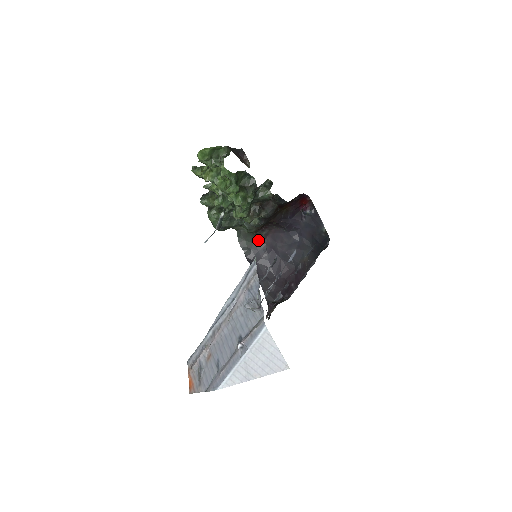
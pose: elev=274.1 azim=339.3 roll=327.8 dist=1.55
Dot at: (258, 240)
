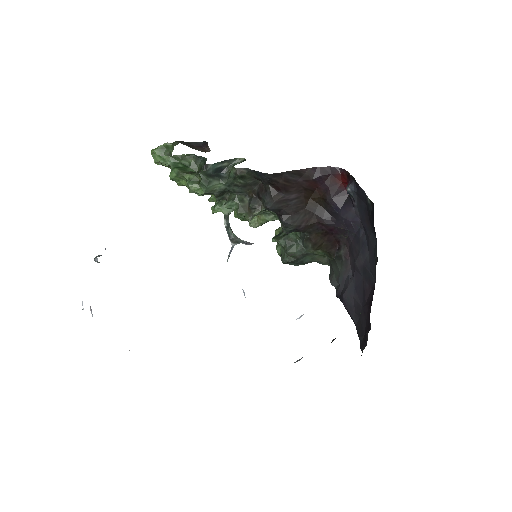
Dot at: (342, 265)
